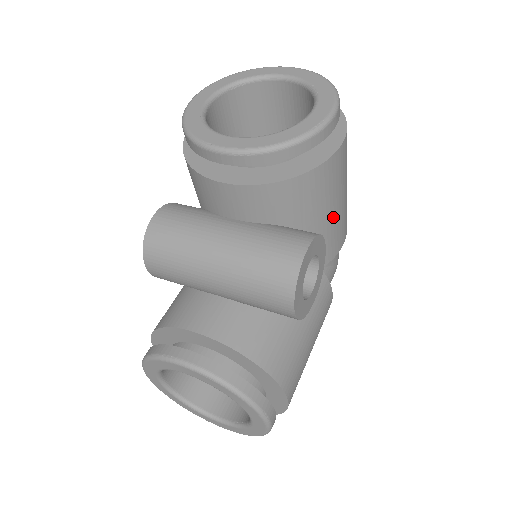
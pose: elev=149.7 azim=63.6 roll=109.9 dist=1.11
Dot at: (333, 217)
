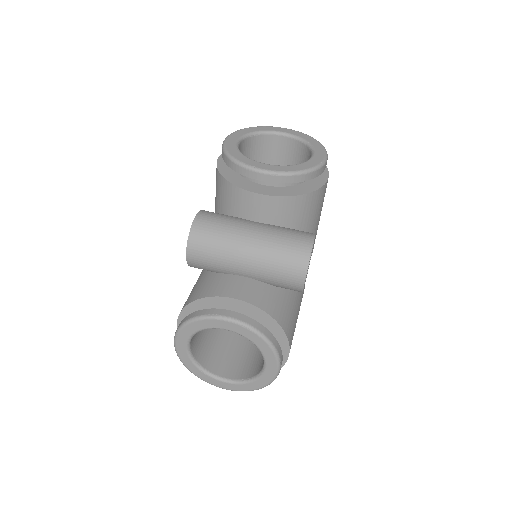
Dot at: (315, 228)
